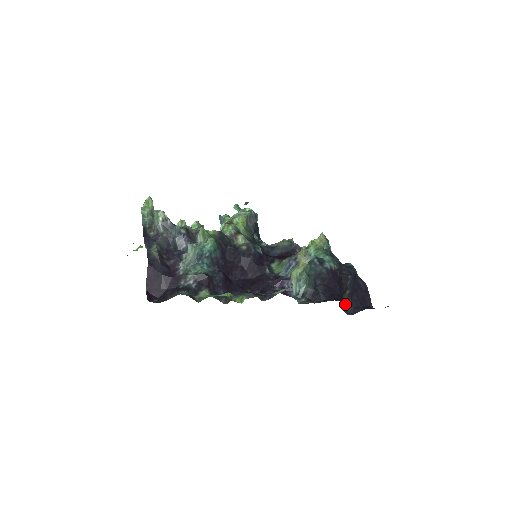
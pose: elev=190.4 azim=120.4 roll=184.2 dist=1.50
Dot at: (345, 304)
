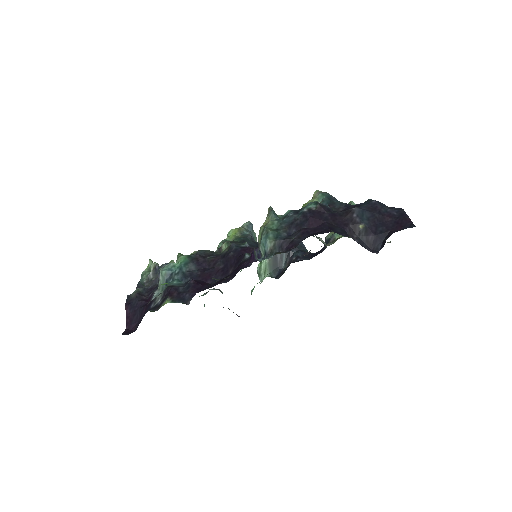
Dot at: (368, 243)
